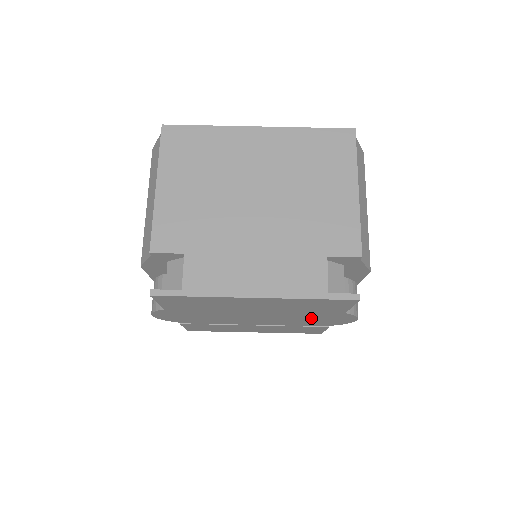
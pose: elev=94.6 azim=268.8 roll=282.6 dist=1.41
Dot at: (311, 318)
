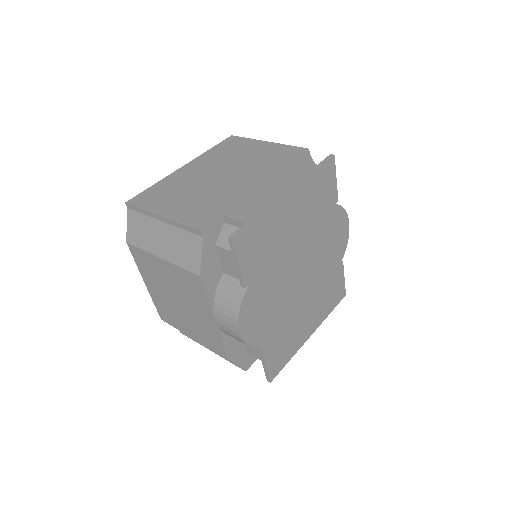
Dot at: (328, 241)
